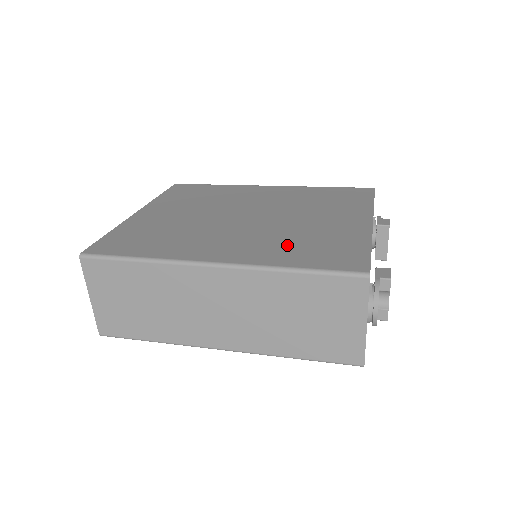
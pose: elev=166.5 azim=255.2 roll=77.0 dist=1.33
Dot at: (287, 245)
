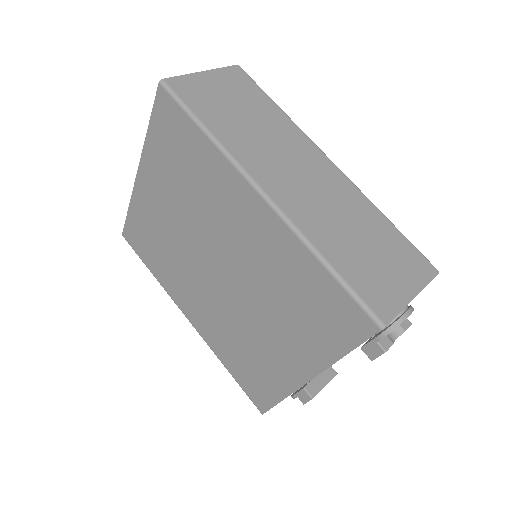
Dot at: (231, 345)
